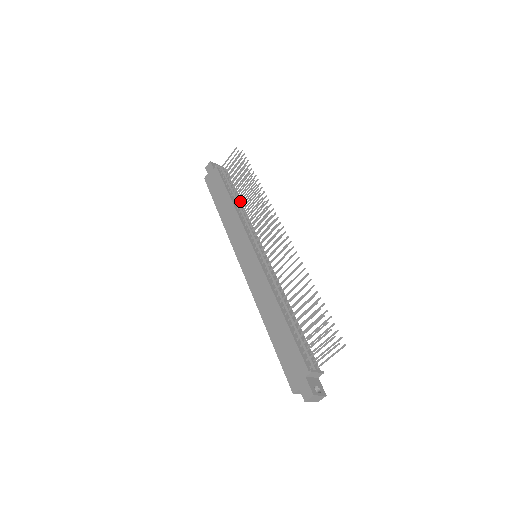
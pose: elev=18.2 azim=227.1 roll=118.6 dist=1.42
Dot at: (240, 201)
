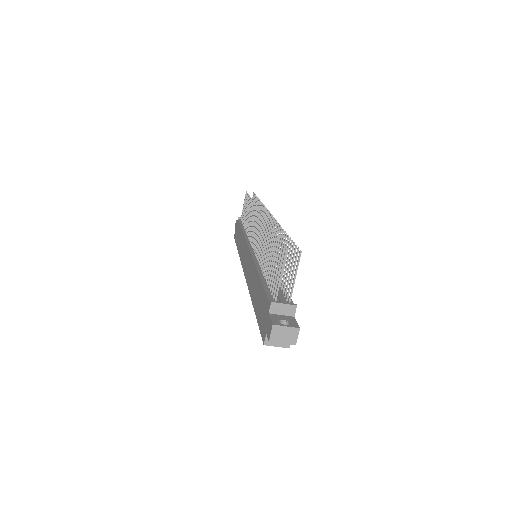
Dot at: occluded
